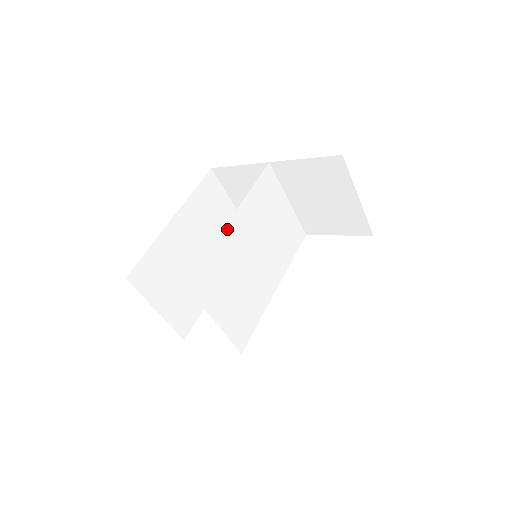
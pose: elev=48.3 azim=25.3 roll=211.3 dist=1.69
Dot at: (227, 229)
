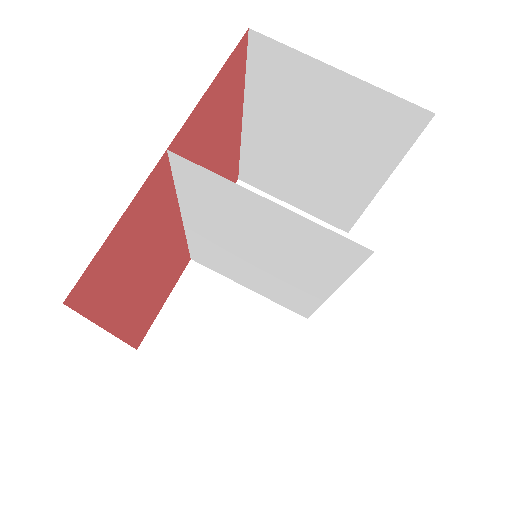
Dot at: (185, 215)
